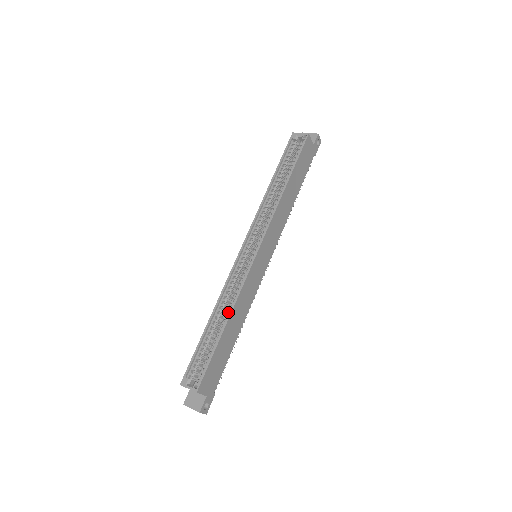
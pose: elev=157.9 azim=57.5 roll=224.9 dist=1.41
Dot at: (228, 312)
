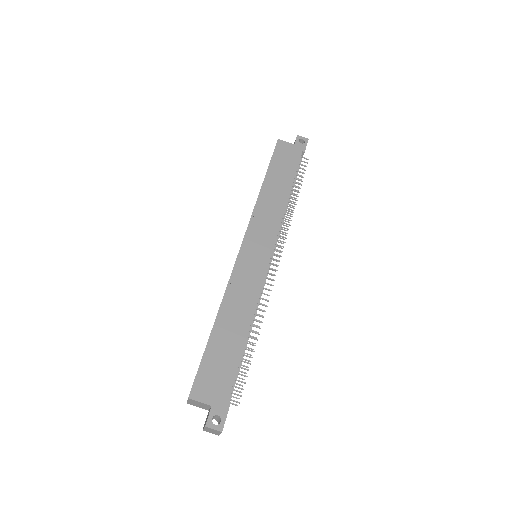
Dot at: (221, 311)
